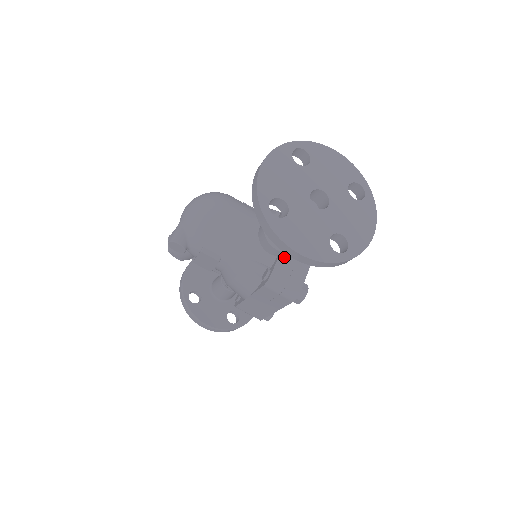
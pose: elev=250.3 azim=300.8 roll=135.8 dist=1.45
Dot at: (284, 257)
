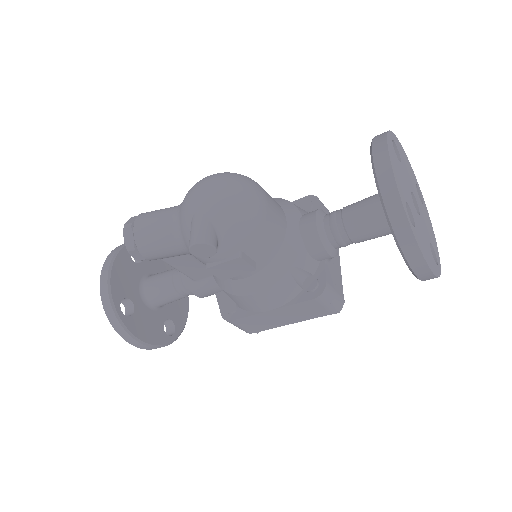
Dot at: (327, 262)
